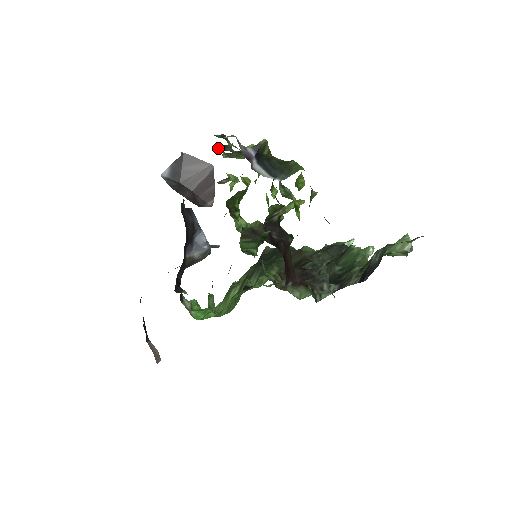
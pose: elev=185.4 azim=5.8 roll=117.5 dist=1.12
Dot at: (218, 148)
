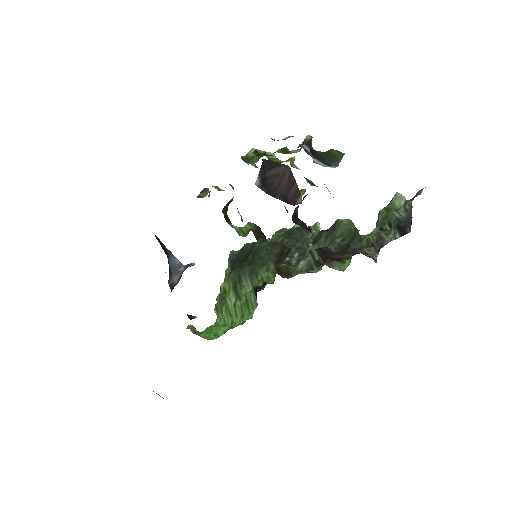
Dot at: occluded
